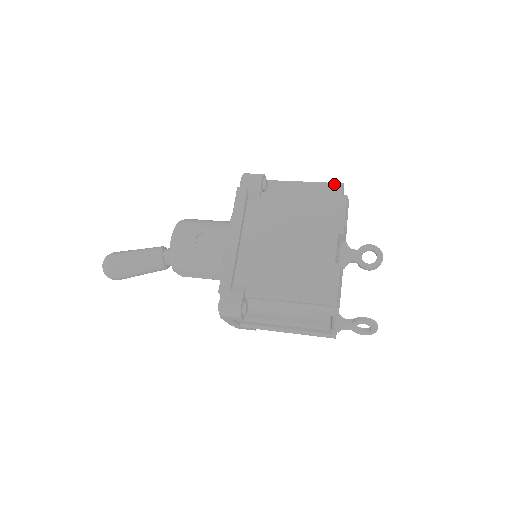
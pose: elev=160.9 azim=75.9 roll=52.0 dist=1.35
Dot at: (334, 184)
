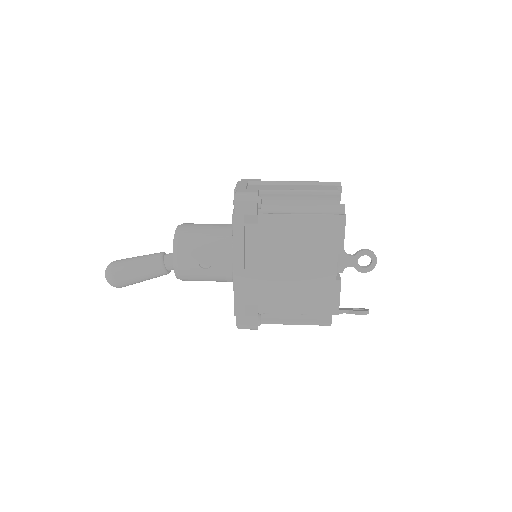
Dot at: (331, 193)
